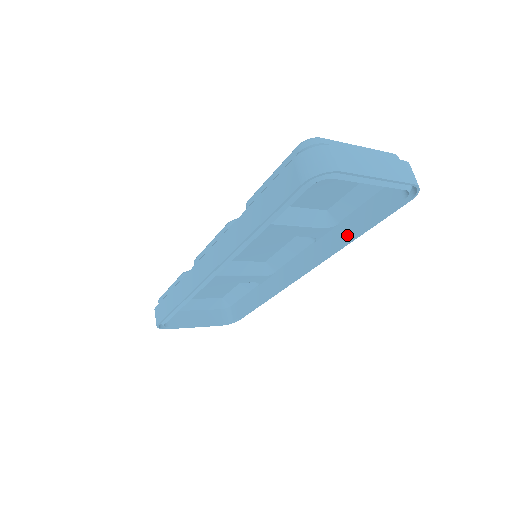
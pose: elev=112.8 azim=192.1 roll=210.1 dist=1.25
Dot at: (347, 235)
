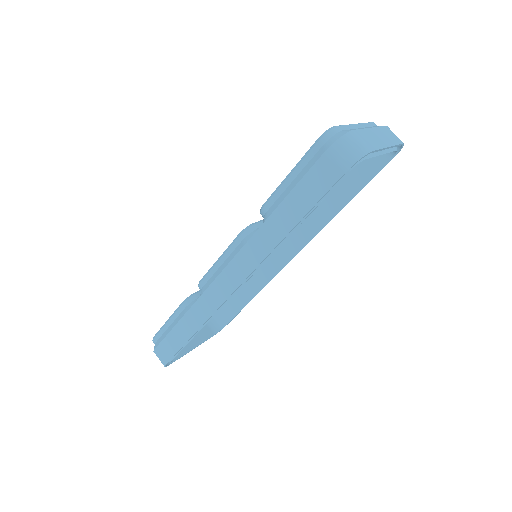
Dot at: (338, 206)
